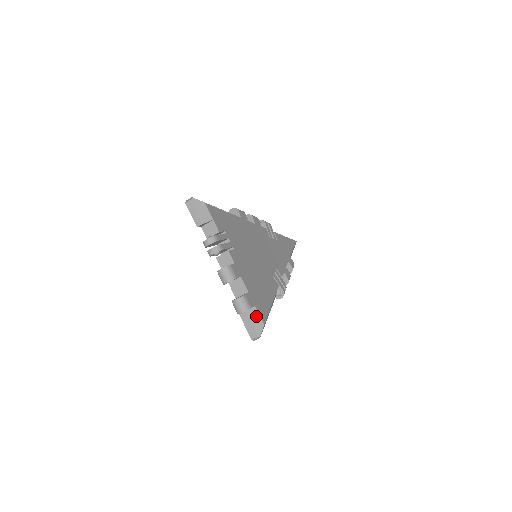
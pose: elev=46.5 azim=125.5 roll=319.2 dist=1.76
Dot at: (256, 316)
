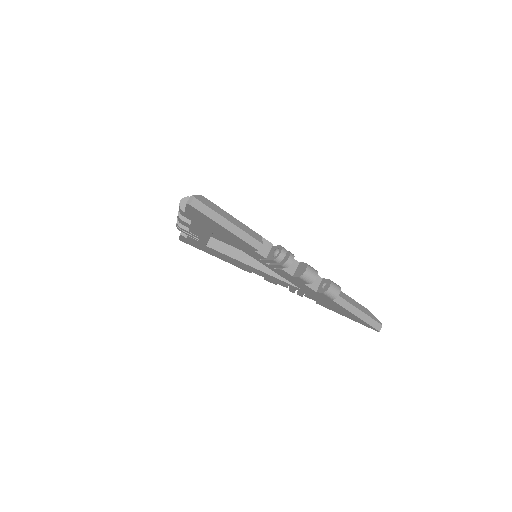
Dot at: occluded
